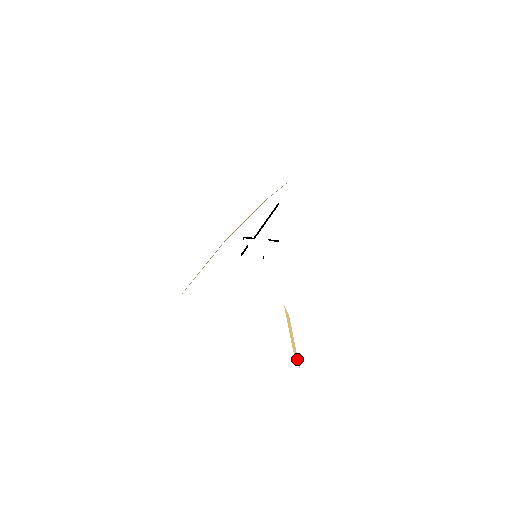
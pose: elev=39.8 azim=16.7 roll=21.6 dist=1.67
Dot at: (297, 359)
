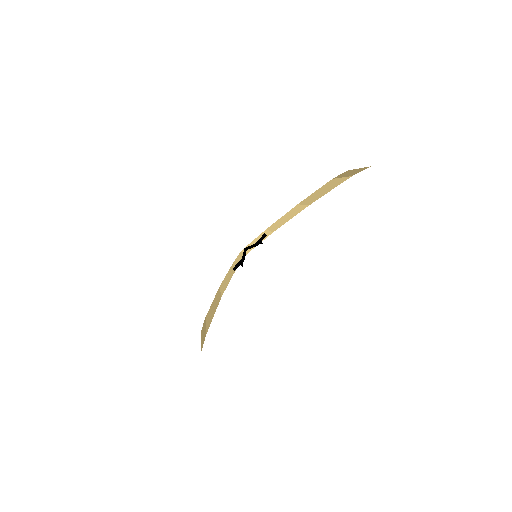
Dot at: occluded
